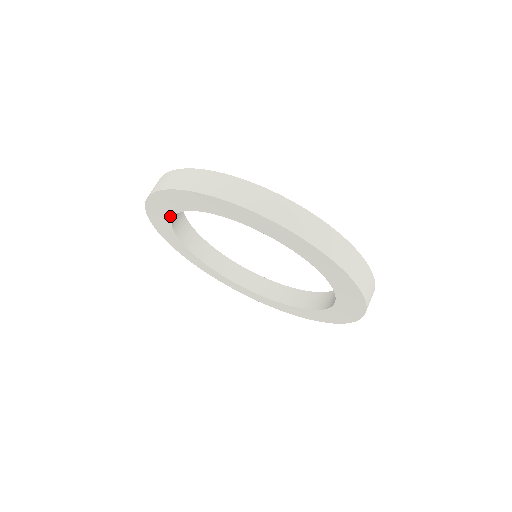
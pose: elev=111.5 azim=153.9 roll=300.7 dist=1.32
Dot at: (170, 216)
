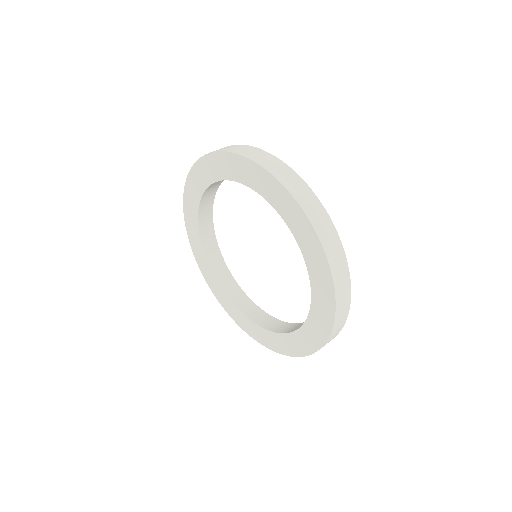
Dot at: (197, 211)
